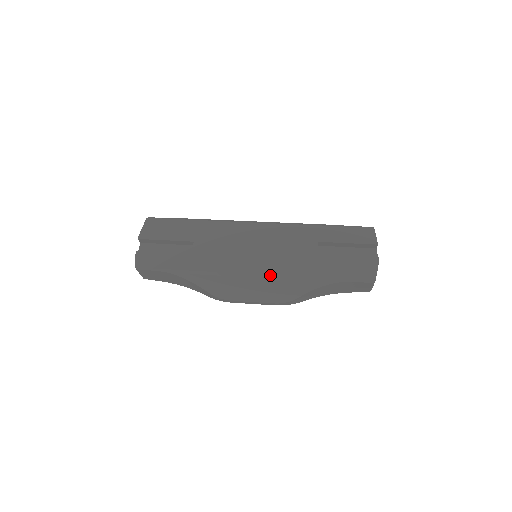
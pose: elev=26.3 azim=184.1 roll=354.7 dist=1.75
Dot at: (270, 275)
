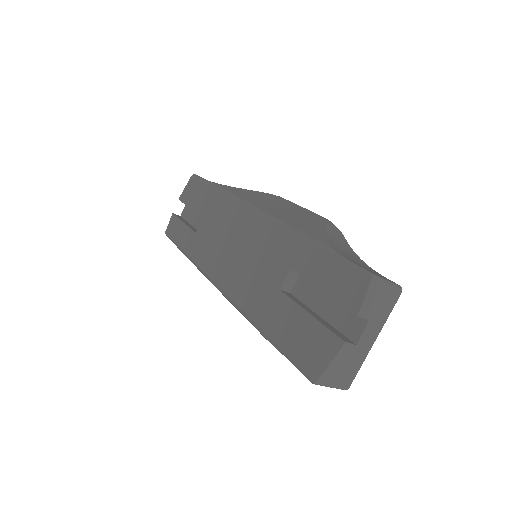
Dot at: (228, 295)
